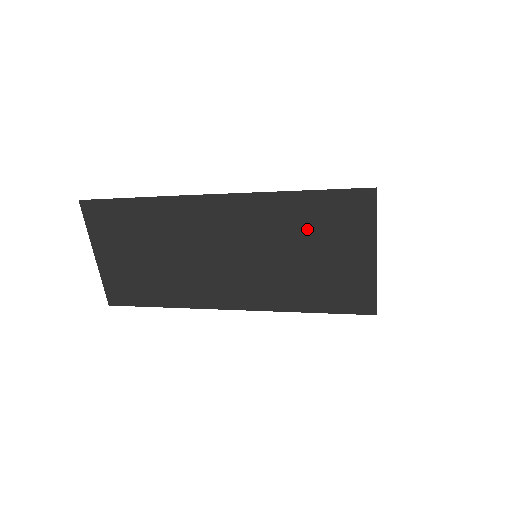
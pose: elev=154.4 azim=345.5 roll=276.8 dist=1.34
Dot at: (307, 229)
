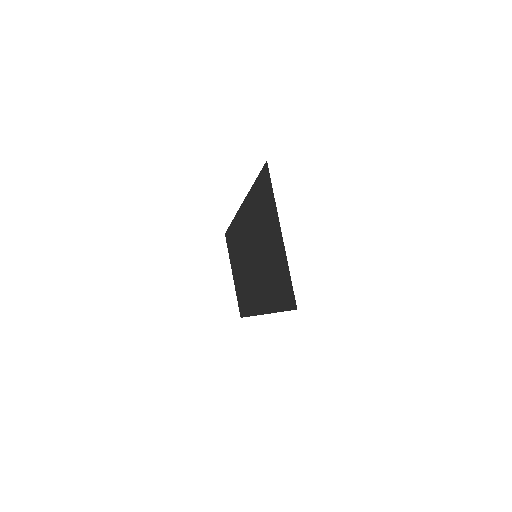
Dot at: (261, 220)
